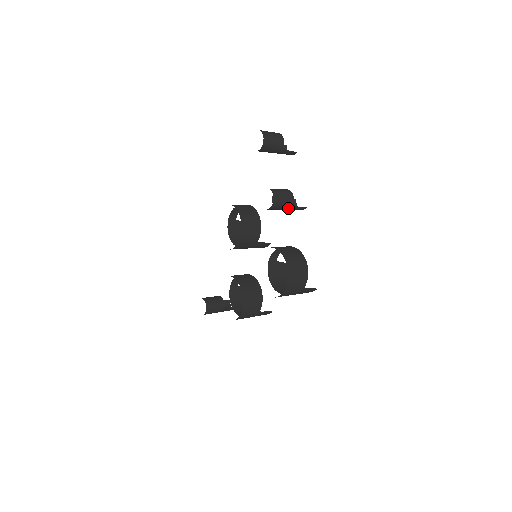
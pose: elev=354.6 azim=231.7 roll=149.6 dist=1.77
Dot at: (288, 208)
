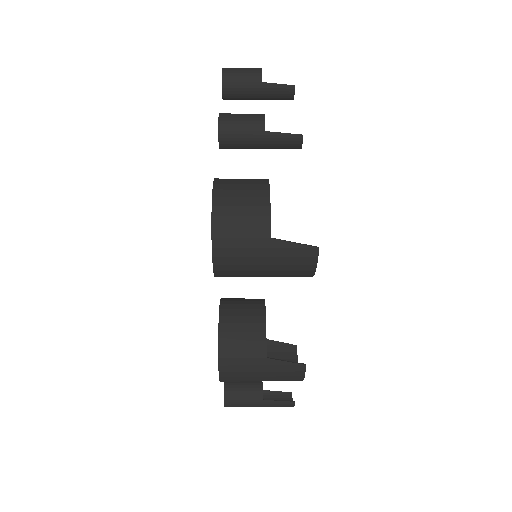
Dot at: (261, 137)
